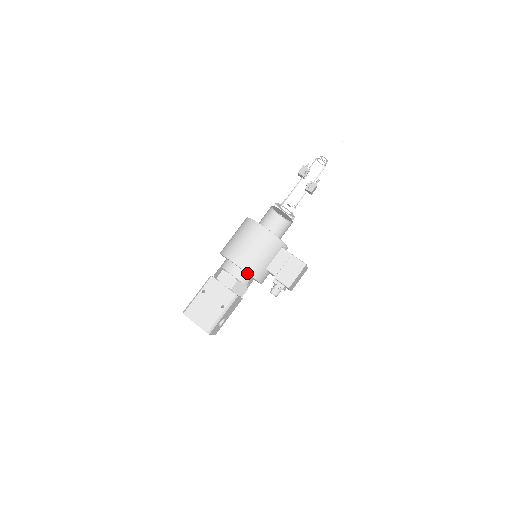
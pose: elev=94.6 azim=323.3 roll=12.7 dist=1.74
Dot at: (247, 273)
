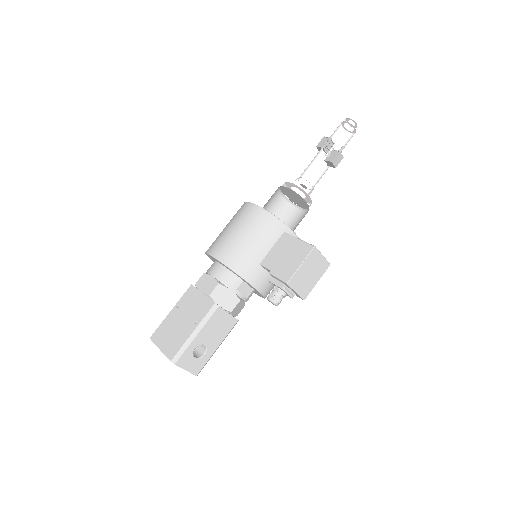
Dot at: (228, 268)
